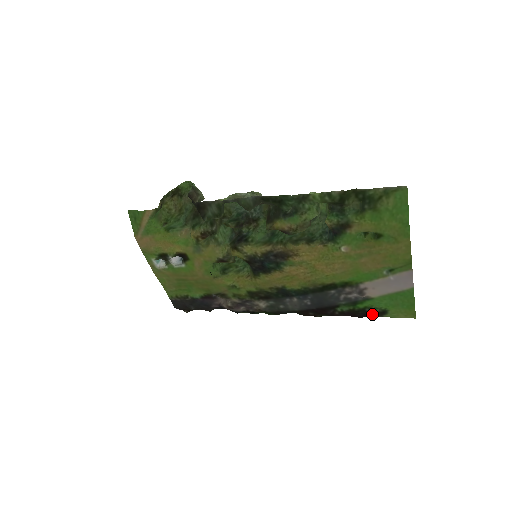
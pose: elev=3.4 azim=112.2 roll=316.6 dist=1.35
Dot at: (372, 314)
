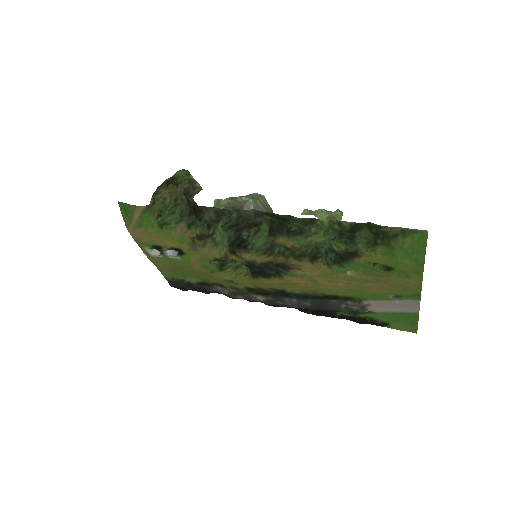
Dot at: (372, 323)
